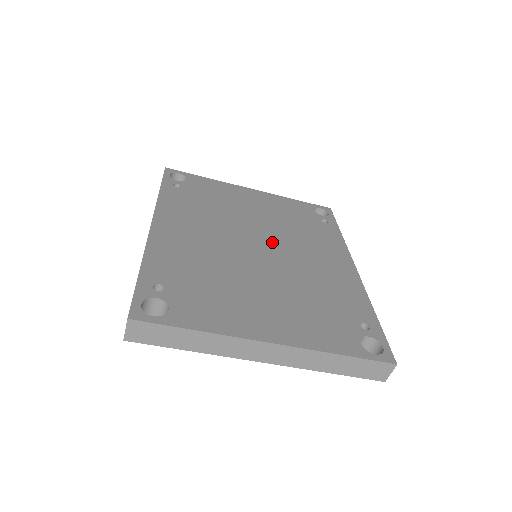
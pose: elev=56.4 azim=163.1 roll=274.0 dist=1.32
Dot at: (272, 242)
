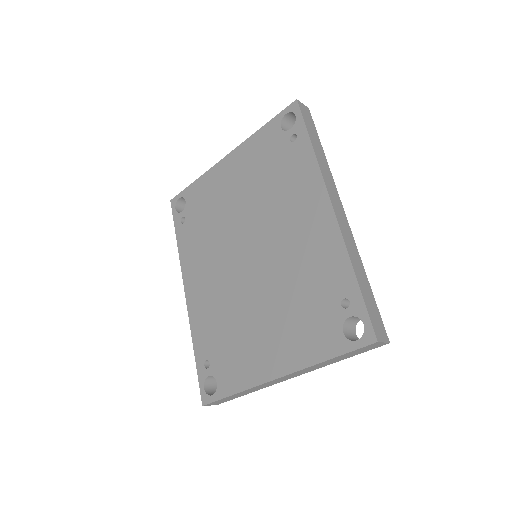
Dot at: (256, 235)
